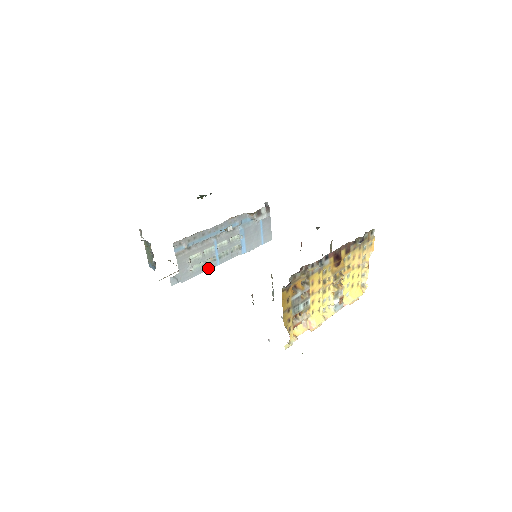
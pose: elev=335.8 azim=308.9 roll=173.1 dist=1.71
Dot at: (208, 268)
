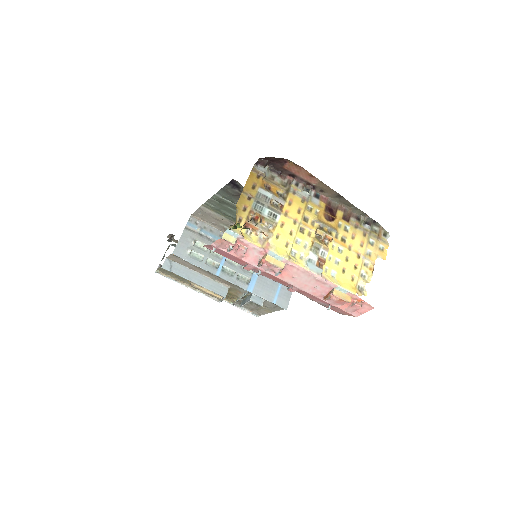
Dot at: (205, 268)
